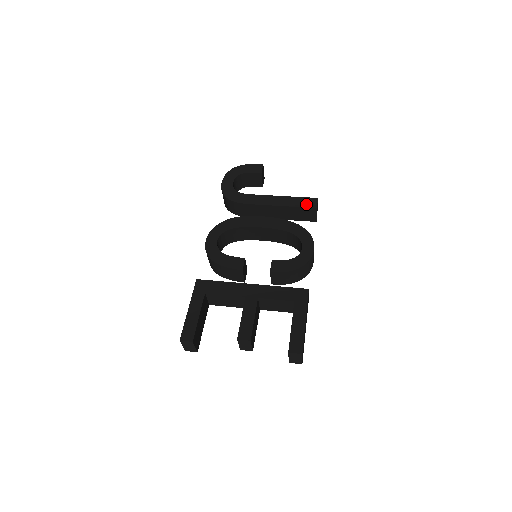
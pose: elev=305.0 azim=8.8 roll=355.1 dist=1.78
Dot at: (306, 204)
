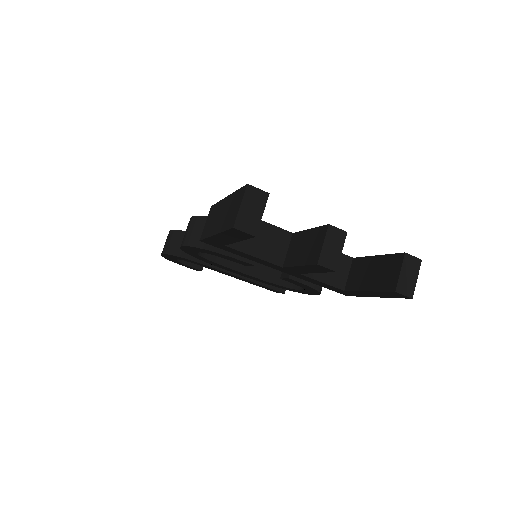
Dot at: occluded
